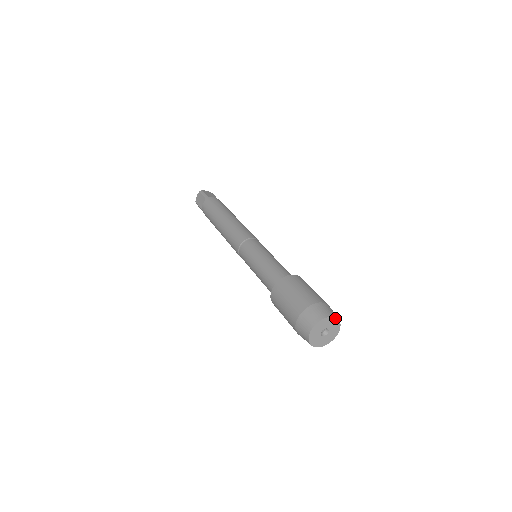
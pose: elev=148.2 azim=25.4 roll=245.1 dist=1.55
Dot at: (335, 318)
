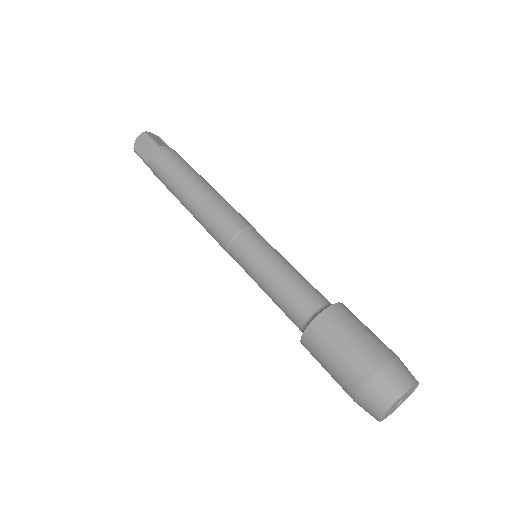
Dot at: (417, 384)
